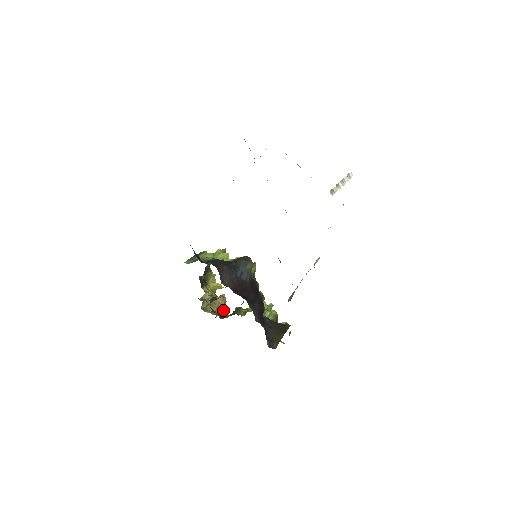
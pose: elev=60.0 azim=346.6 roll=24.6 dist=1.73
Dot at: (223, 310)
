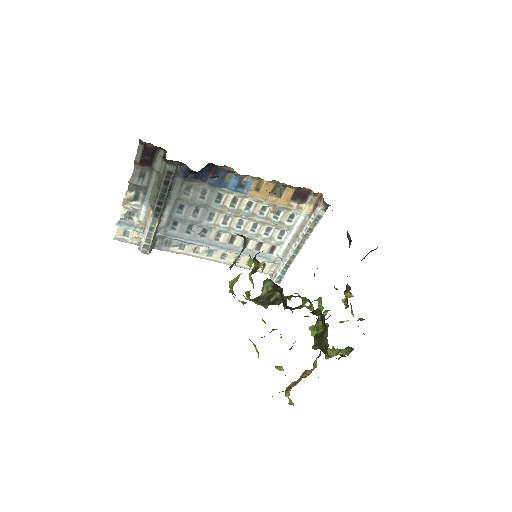
Dot at: (317, 319)
